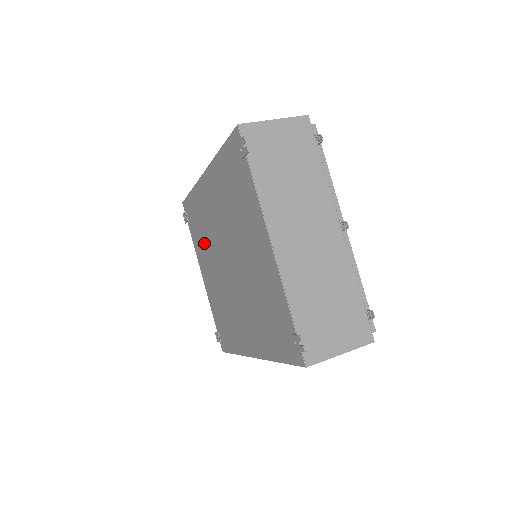
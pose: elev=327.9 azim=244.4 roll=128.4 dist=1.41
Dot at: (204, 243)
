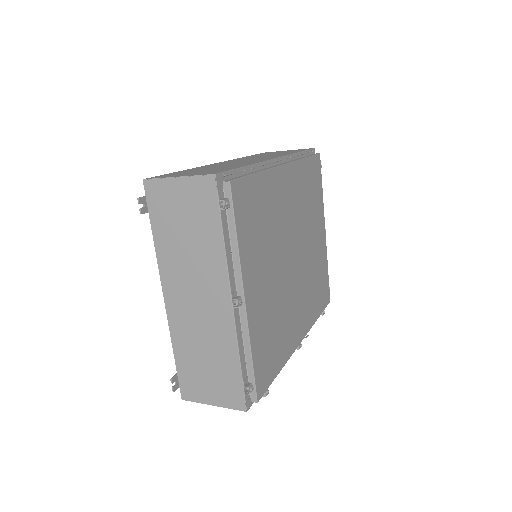
Dot at: occluded
